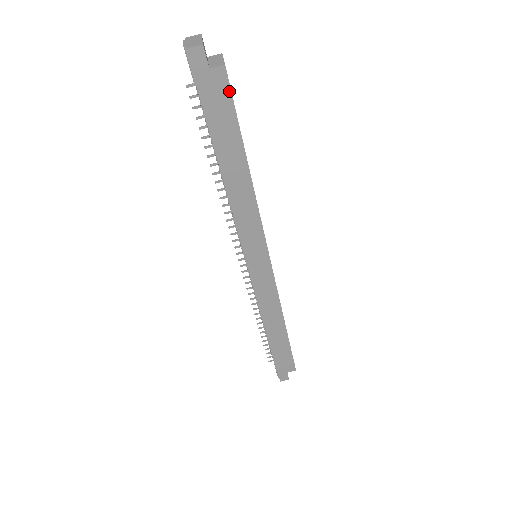
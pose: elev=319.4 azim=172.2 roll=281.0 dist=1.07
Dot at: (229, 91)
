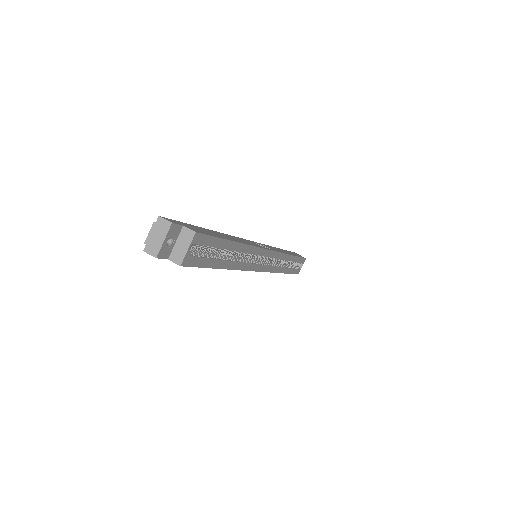
Dot at: (190, 266)
